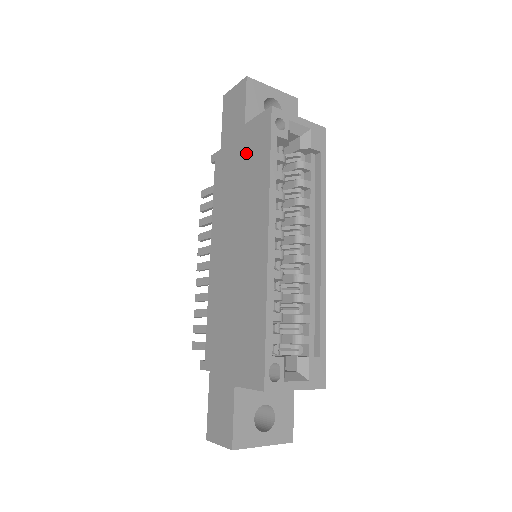
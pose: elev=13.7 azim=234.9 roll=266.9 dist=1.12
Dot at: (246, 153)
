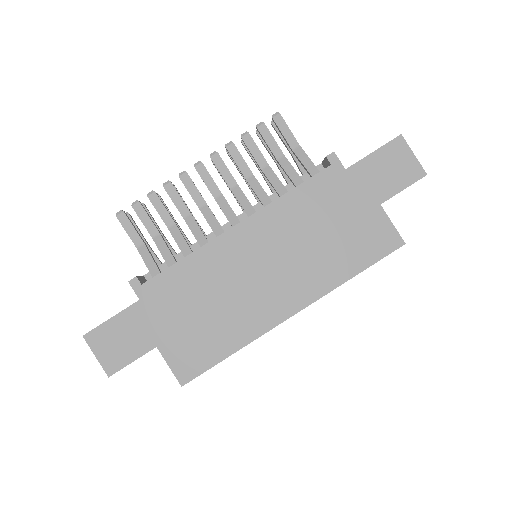
Dot at: (355, 227)
